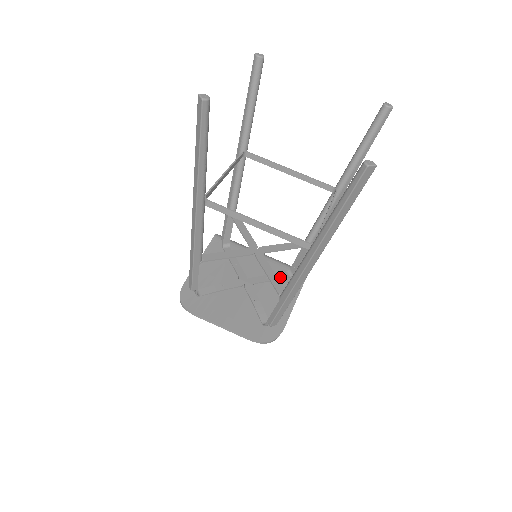
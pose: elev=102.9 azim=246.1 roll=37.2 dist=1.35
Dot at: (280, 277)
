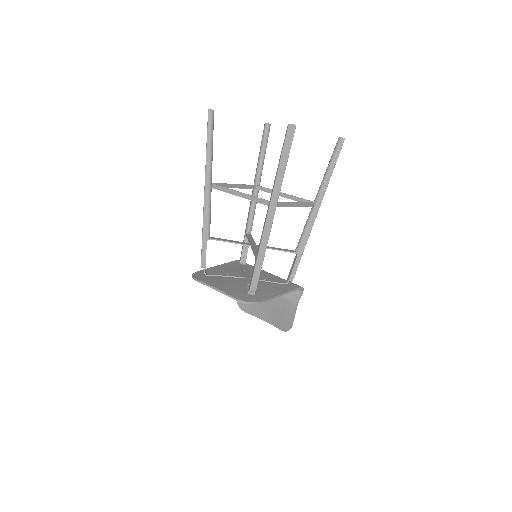
Dot at: (276, 282)
